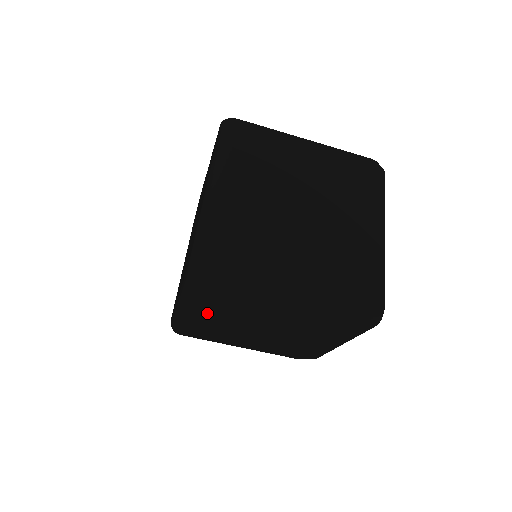
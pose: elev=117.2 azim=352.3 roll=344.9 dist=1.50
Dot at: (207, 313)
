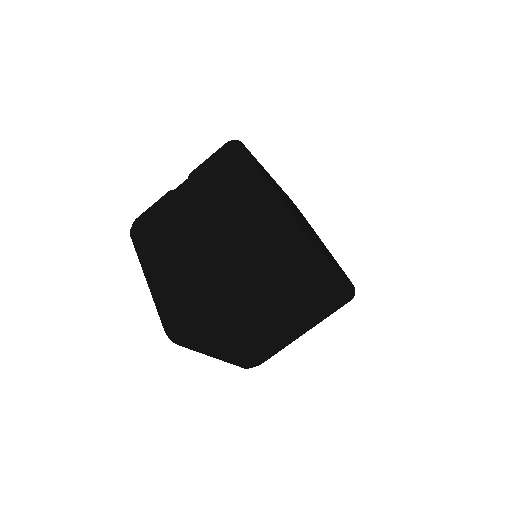
Dot at: (255, 296)
